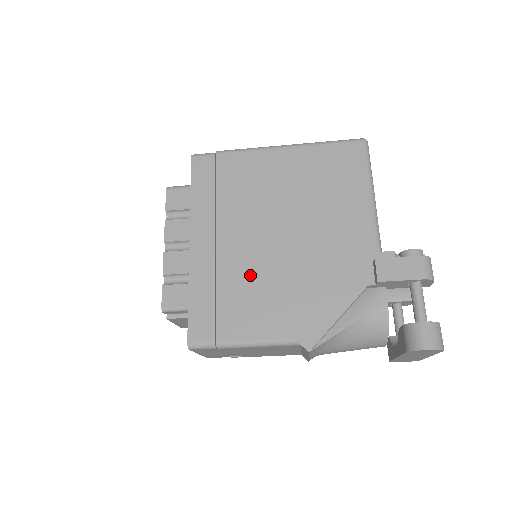
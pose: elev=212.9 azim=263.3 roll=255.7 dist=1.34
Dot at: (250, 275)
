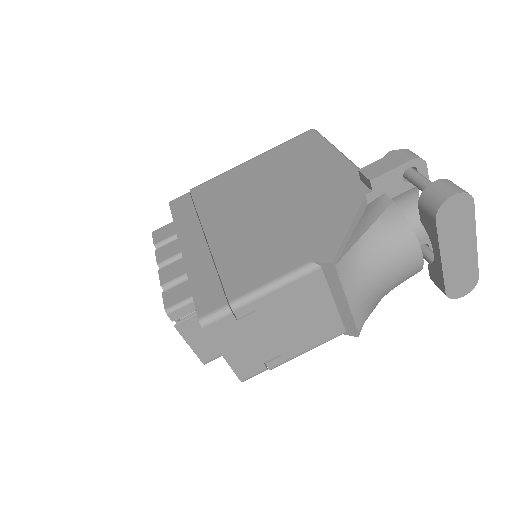
Dot at: (246, 241)
